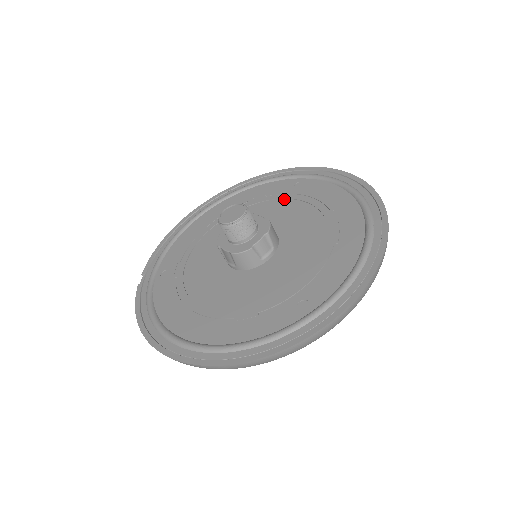
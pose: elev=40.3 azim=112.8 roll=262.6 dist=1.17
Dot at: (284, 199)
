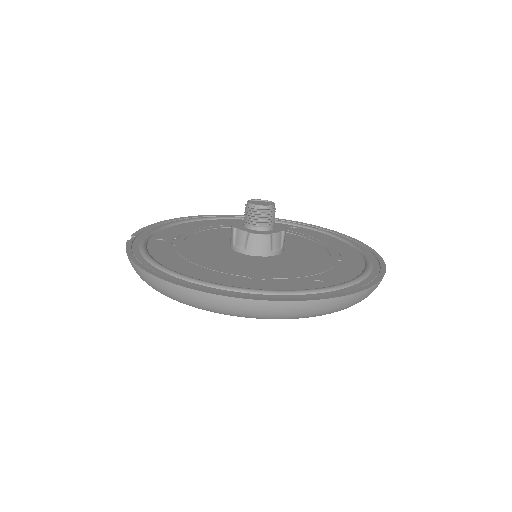
Dot at: occluded
